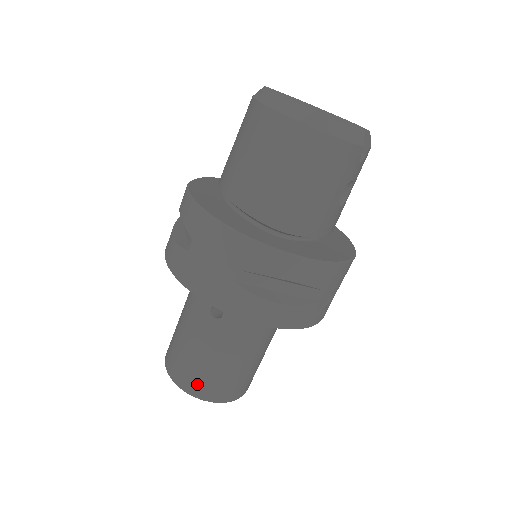
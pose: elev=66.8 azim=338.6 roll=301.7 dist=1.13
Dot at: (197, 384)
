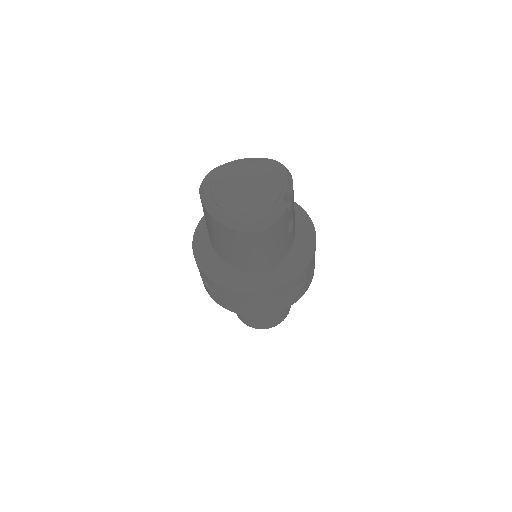
Dot at: (261, 325)
